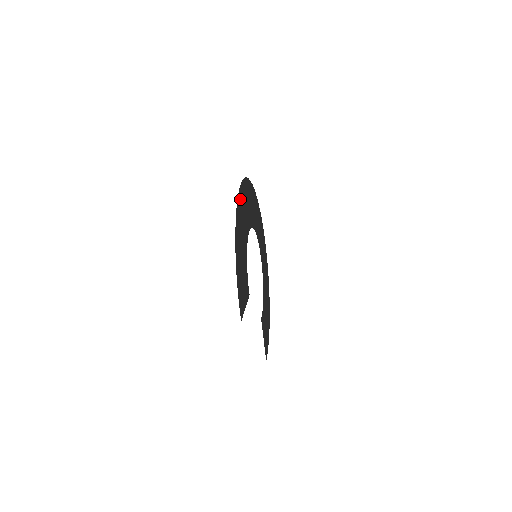
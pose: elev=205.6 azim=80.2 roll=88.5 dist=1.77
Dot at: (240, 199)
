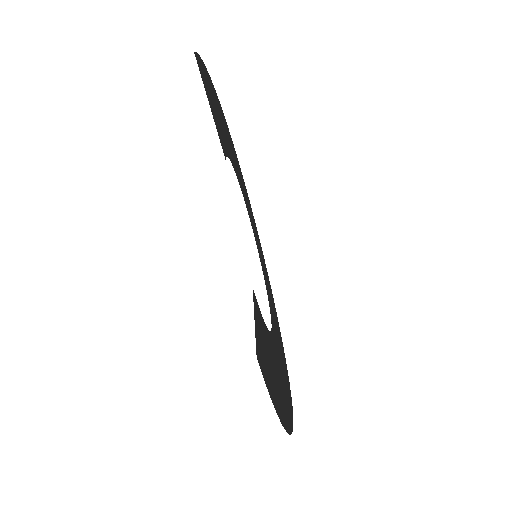
Dot at: occluded
